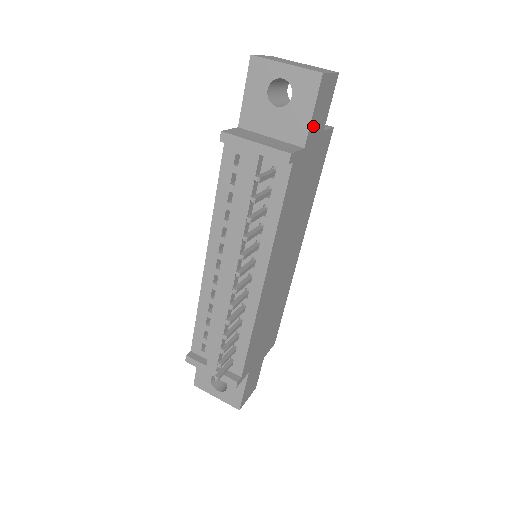
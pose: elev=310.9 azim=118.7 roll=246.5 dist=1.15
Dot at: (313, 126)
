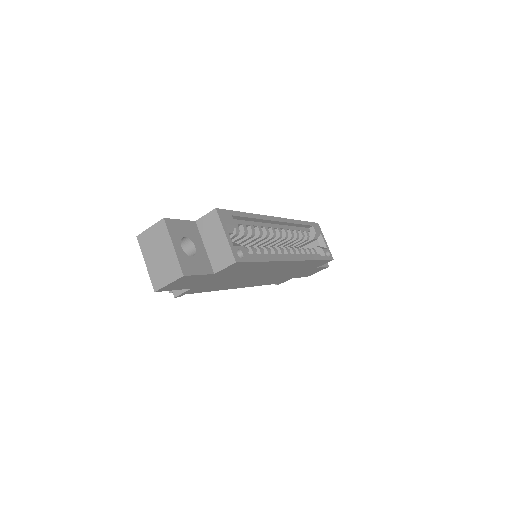
Dot at: (188, 286)
